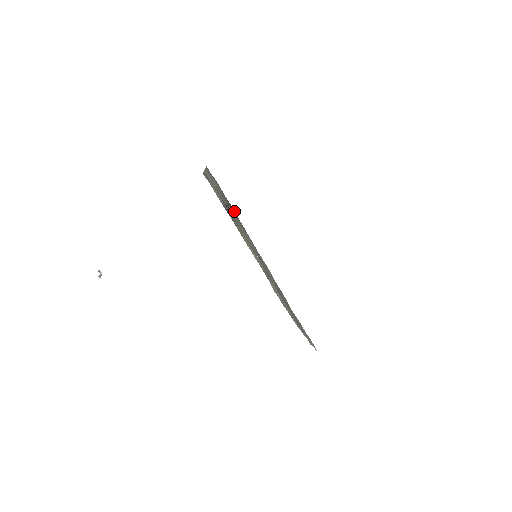
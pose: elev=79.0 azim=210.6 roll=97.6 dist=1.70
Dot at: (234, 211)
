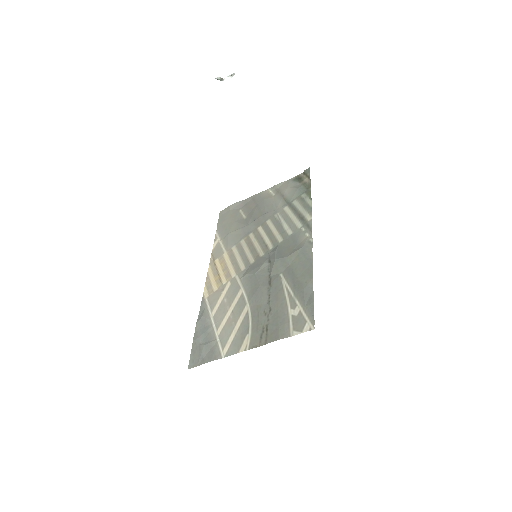
Dot at: occluded
